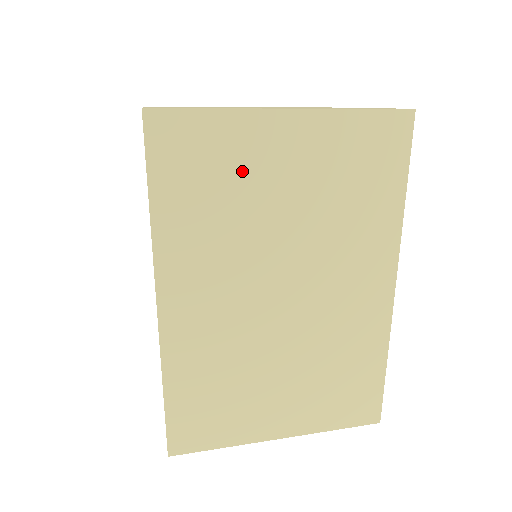
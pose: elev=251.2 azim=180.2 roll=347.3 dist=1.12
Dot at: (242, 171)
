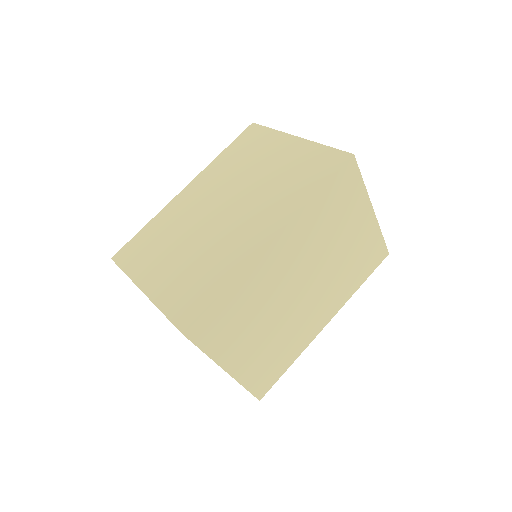
Dot at: (346, 216)
